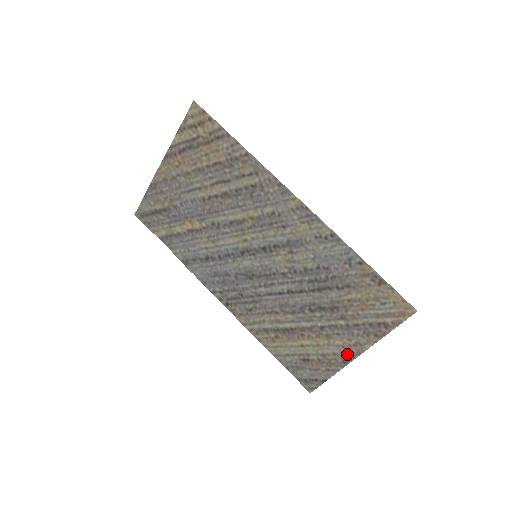
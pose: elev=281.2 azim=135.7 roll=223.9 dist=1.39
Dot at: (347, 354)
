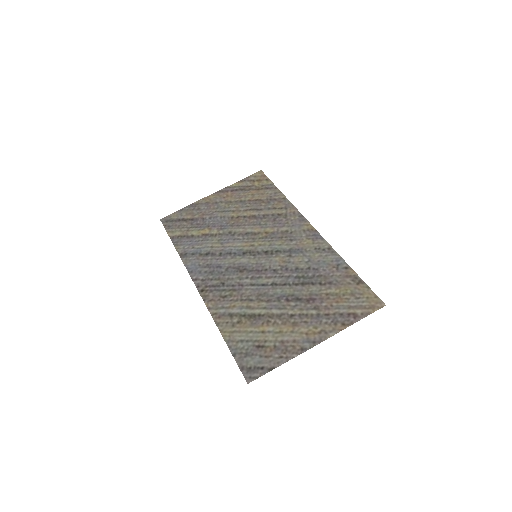
Dot at: (308, 341)
